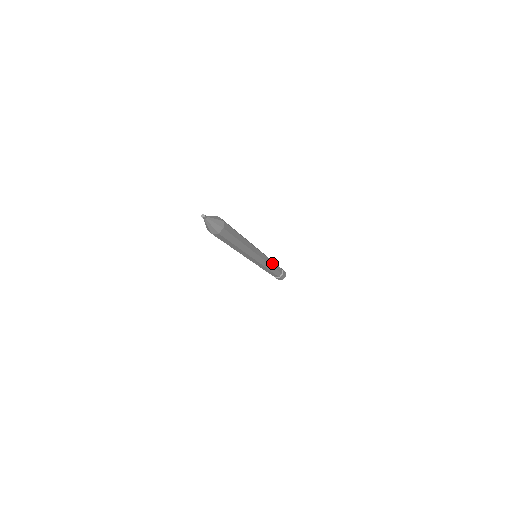
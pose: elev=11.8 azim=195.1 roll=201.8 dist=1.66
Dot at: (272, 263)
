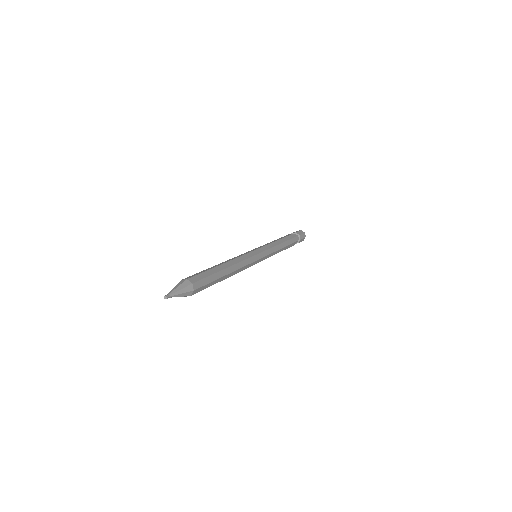
Dot at: (280, 246)
